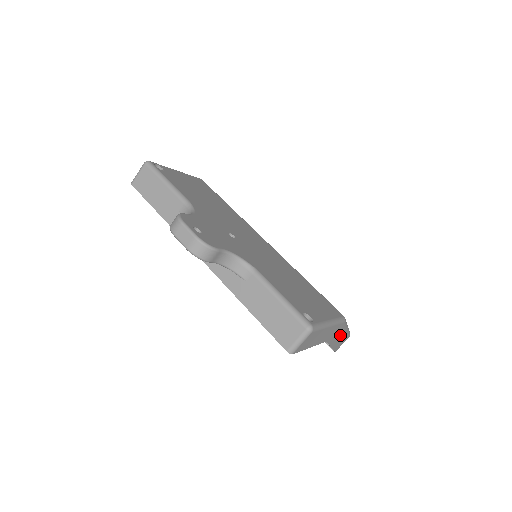
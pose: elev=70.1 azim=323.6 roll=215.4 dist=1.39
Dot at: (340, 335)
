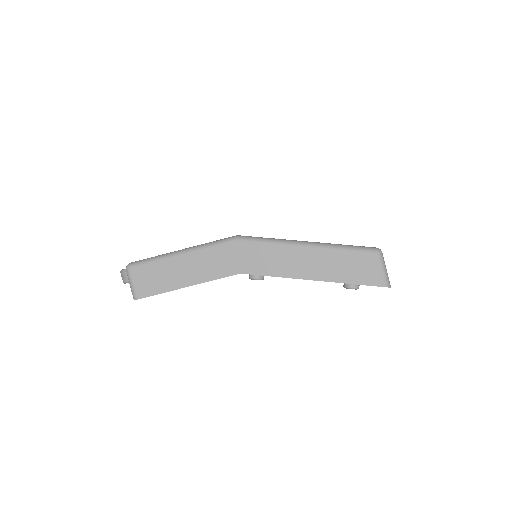
Dot at: (294, 258)
